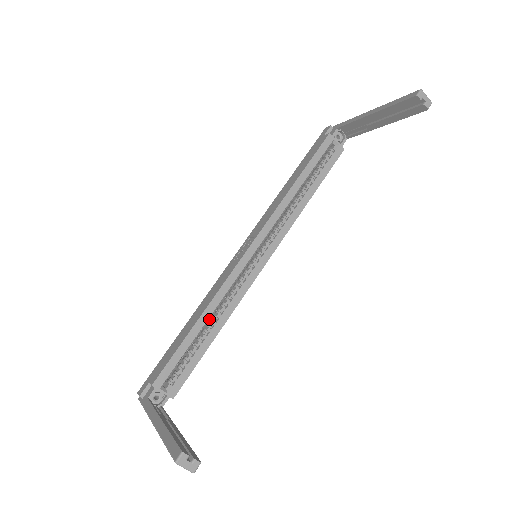
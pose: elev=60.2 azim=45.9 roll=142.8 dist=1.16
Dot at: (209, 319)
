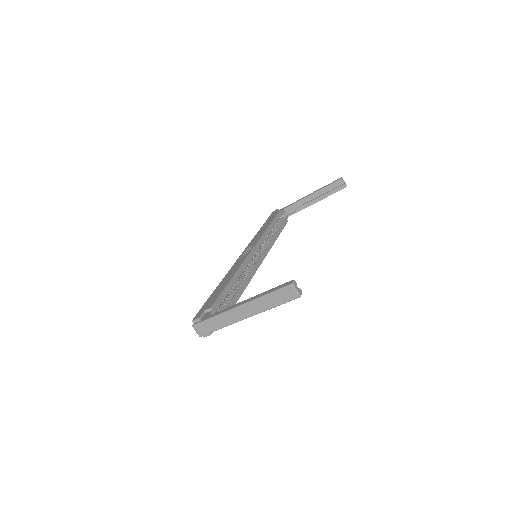
Dot at: occluded
